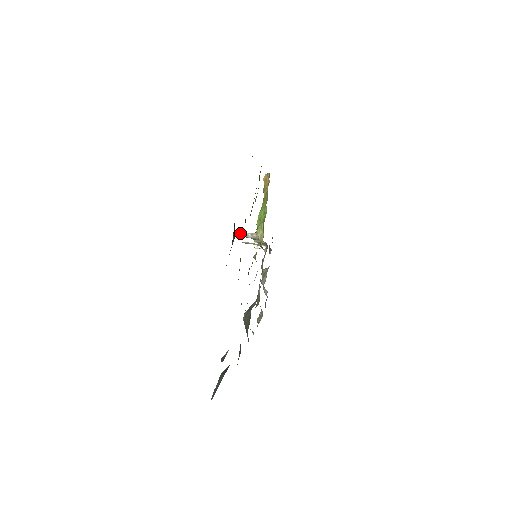
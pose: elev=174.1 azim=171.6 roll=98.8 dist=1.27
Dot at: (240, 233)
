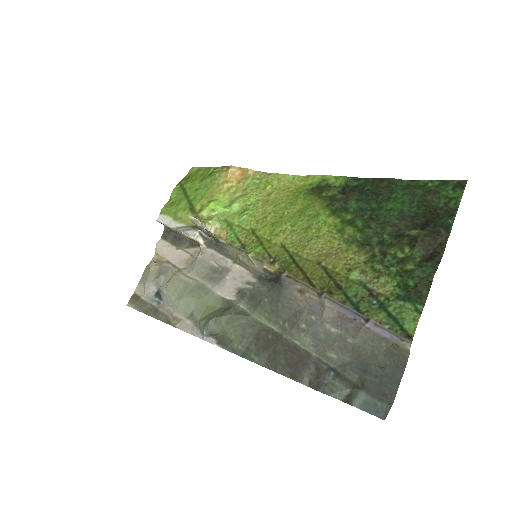
Dot at: (191, 216)
